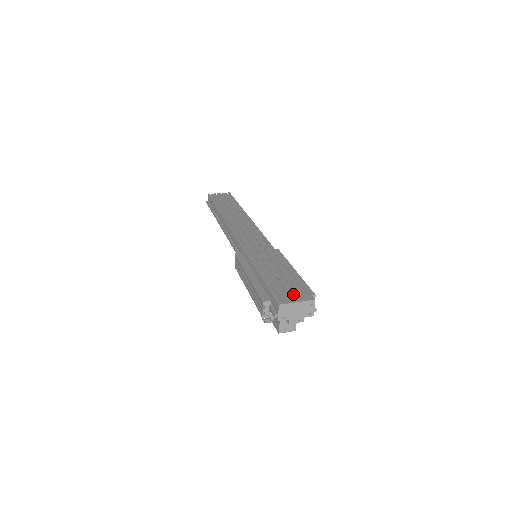
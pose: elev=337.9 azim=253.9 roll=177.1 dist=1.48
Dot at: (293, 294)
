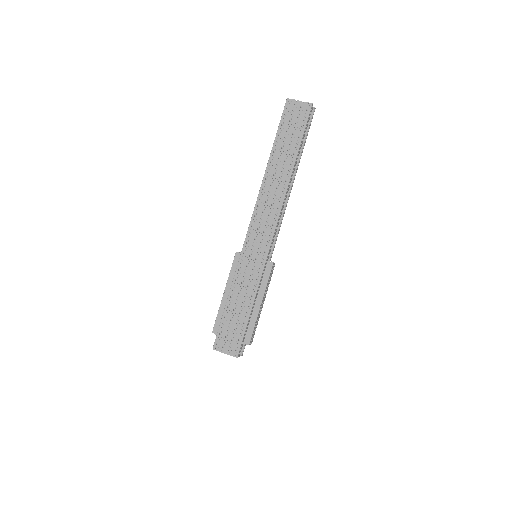
Dot at: (229, 343)
